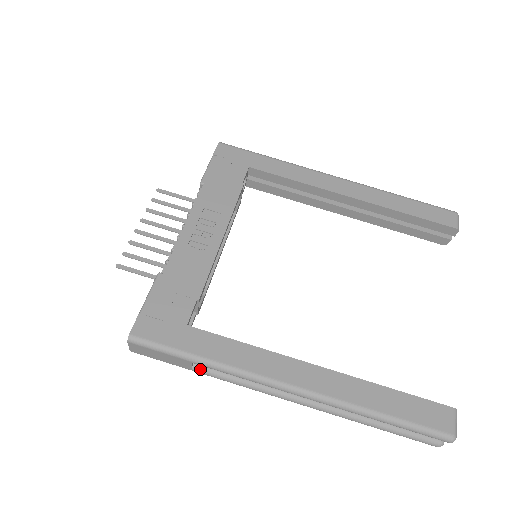
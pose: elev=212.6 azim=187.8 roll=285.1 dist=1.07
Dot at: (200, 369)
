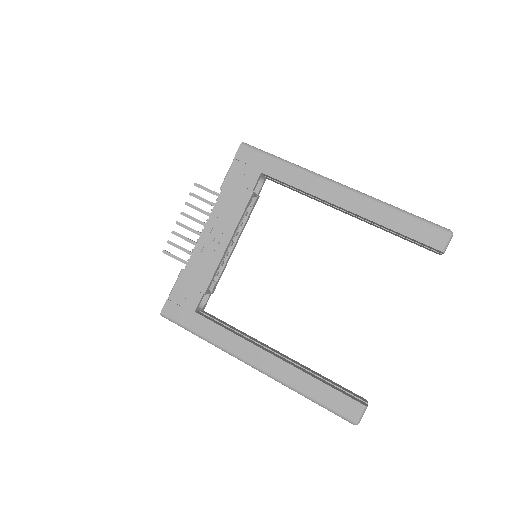
Dot at: occluded
